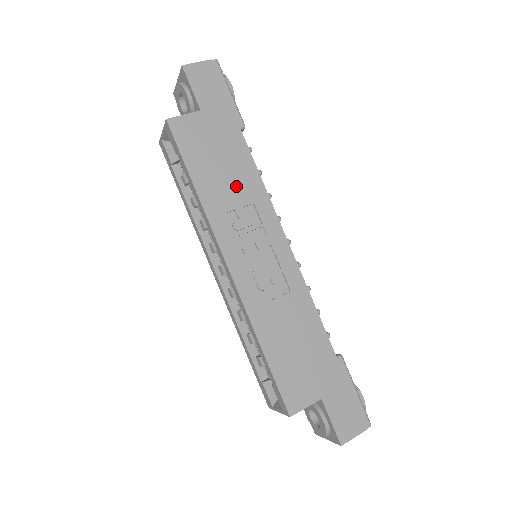
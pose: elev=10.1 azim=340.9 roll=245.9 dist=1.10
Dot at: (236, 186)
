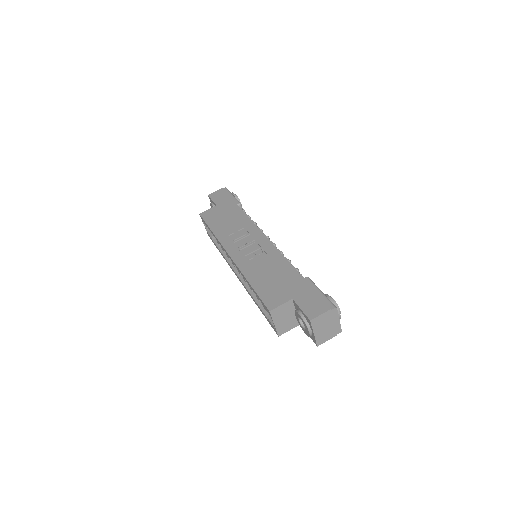
Dot at: (234, 224)
